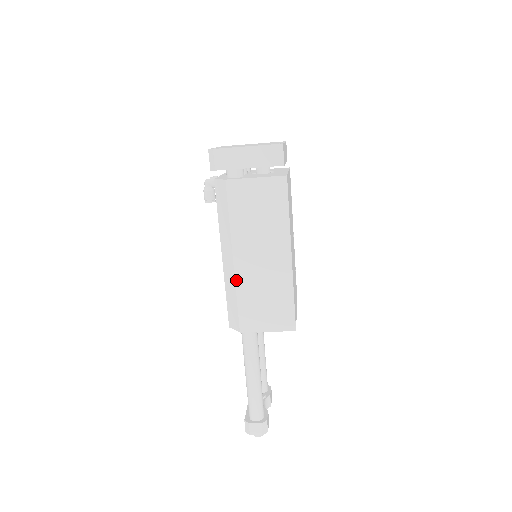
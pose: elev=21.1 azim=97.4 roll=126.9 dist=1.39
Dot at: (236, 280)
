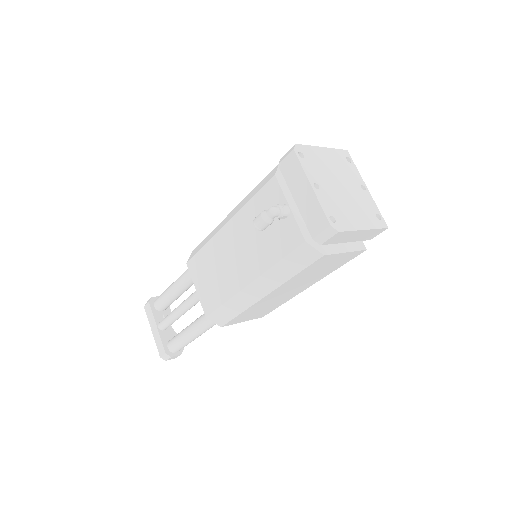
Dot at: (253, 305)
